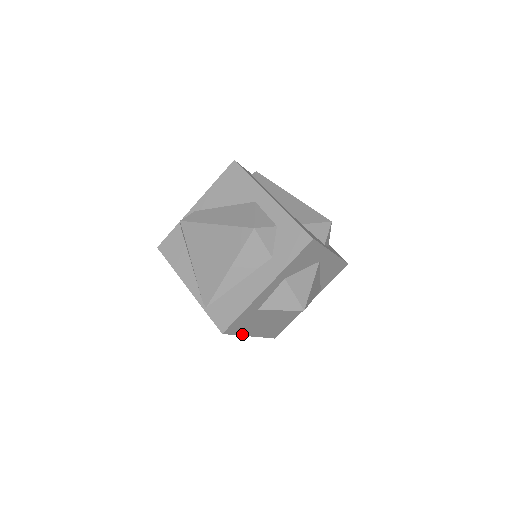
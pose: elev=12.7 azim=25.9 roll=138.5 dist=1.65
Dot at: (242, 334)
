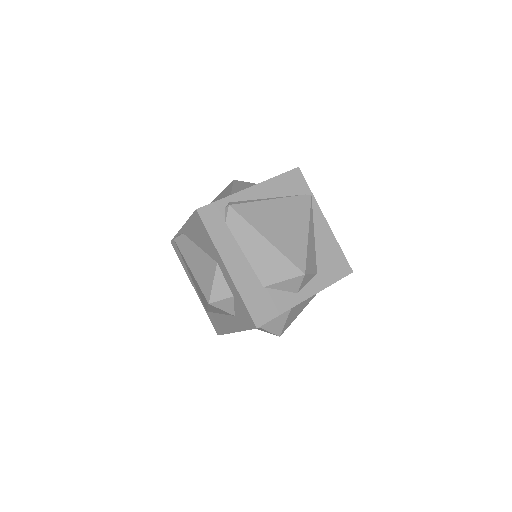
Dot at: occluded
